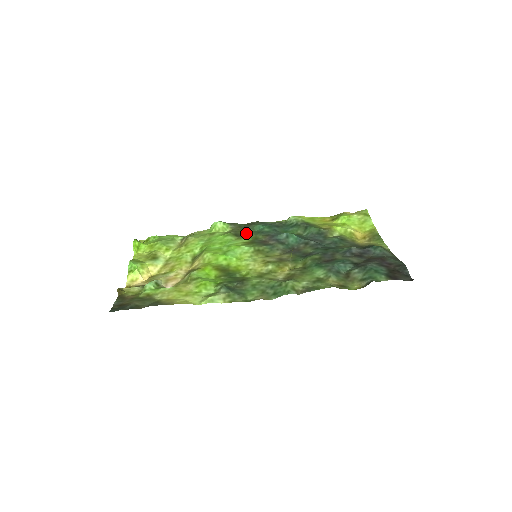
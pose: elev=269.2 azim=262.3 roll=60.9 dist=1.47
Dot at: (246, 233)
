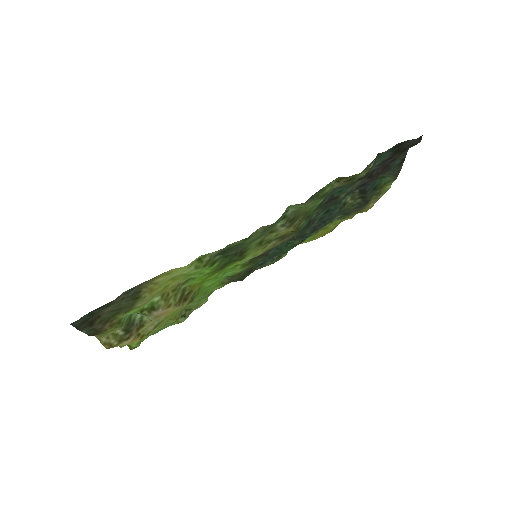
Dot at: (244, 270)
